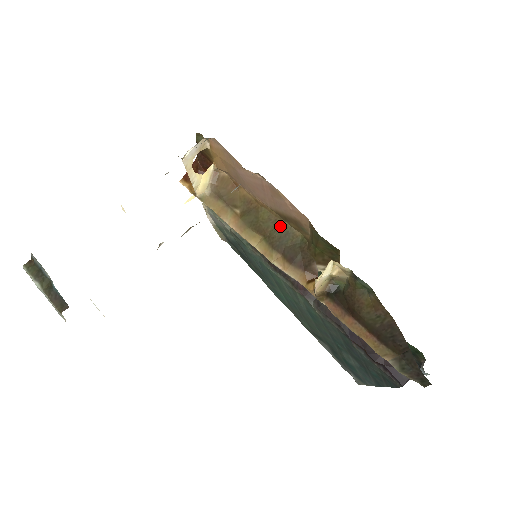
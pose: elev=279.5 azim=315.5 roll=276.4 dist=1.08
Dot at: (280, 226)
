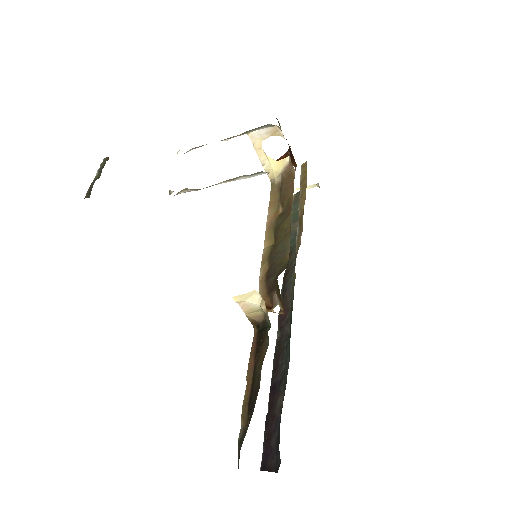
Dot at: (285, 241)
